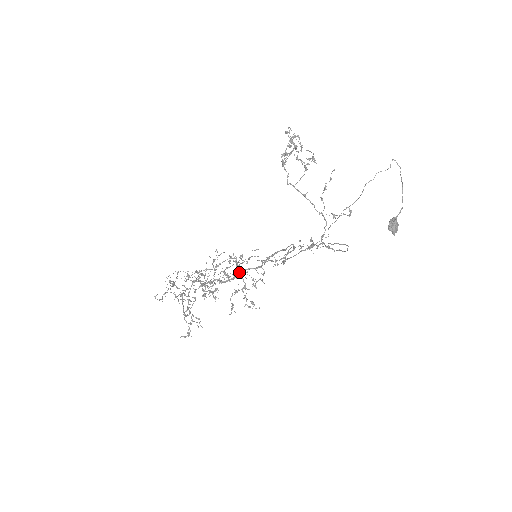
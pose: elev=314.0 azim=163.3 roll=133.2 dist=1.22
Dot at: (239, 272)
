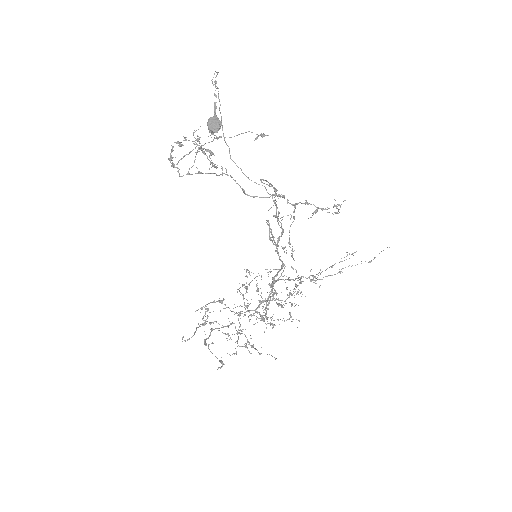
Dot at: (272, 282)
